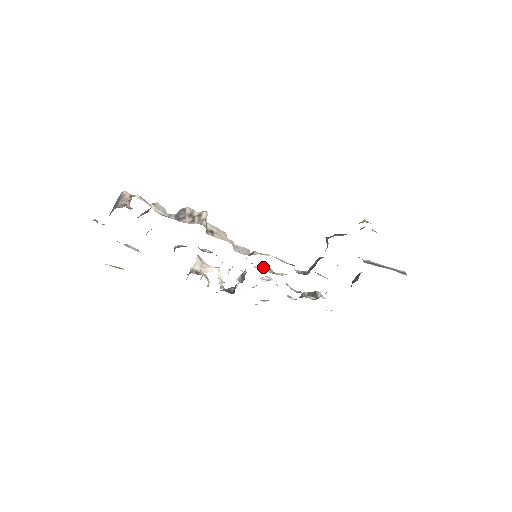
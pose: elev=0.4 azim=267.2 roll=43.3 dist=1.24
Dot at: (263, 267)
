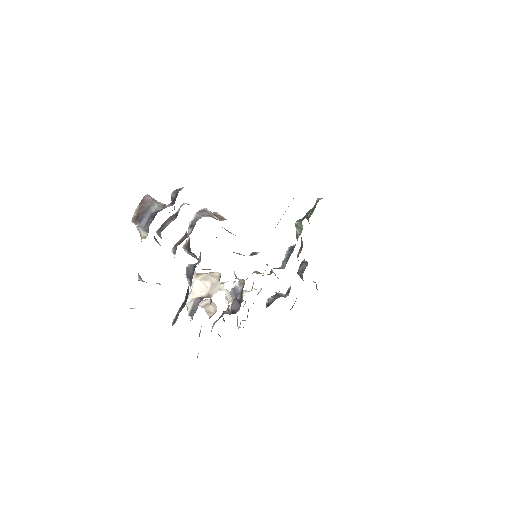
Dot at: (253, 272)
